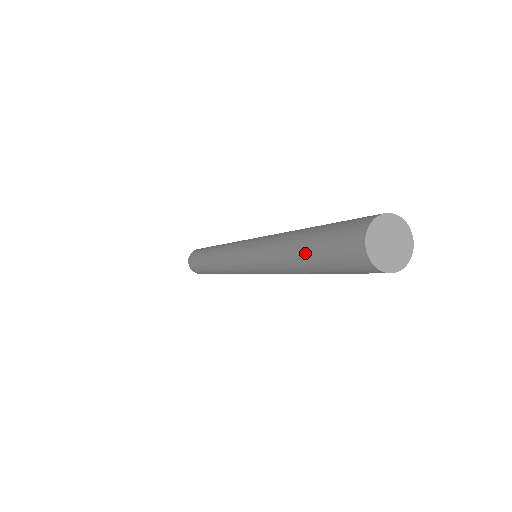
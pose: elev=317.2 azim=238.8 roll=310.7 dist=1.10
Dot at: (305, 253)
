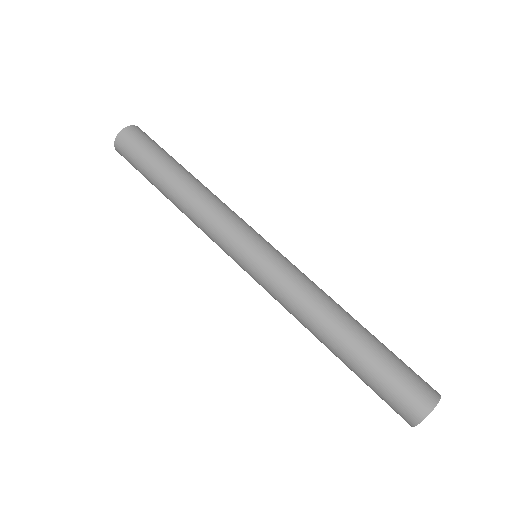
Dot at: (349, 365)
